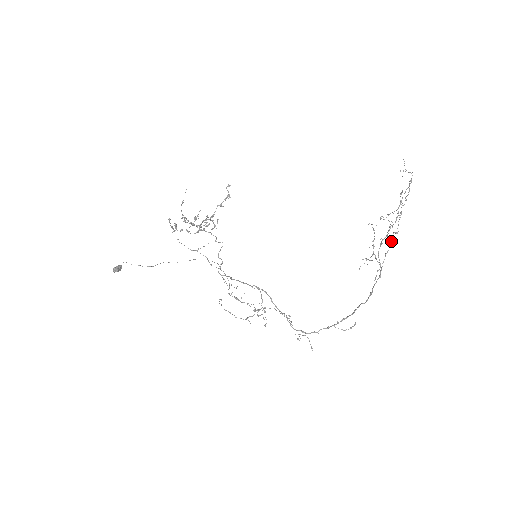
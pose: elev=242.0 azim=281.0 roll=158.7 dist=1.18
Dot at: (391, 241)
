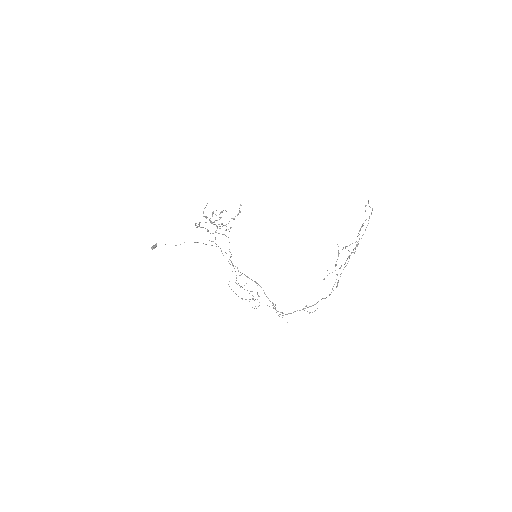
Dot at: occluded
